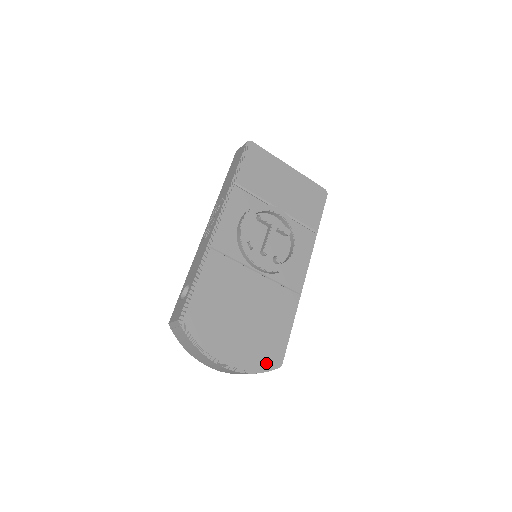
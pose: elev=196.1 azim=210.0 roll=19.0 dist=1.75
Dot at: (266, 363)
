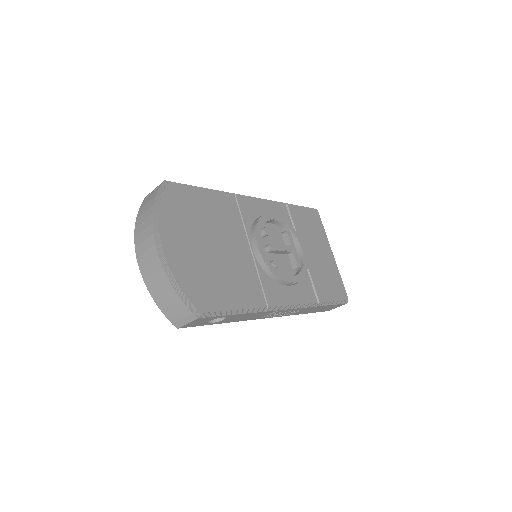
Dot at: (190, 292)
